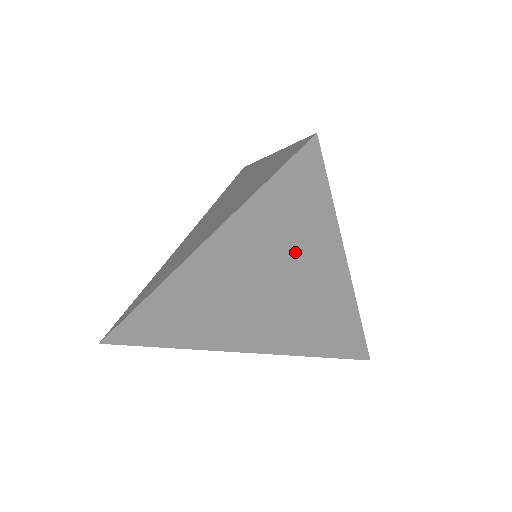
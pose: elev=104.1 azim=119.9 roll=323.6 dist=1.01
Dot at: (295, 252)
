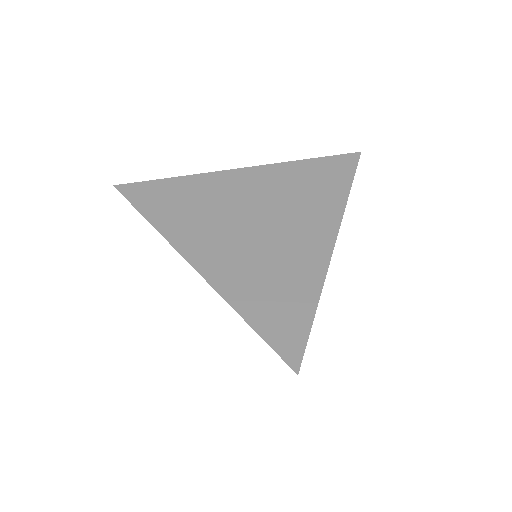
Dot at: occluded
